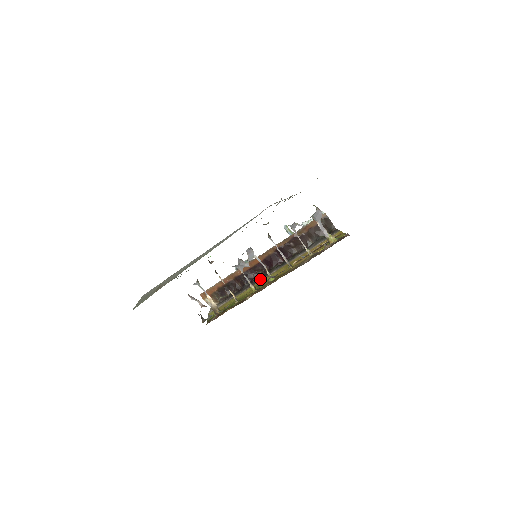
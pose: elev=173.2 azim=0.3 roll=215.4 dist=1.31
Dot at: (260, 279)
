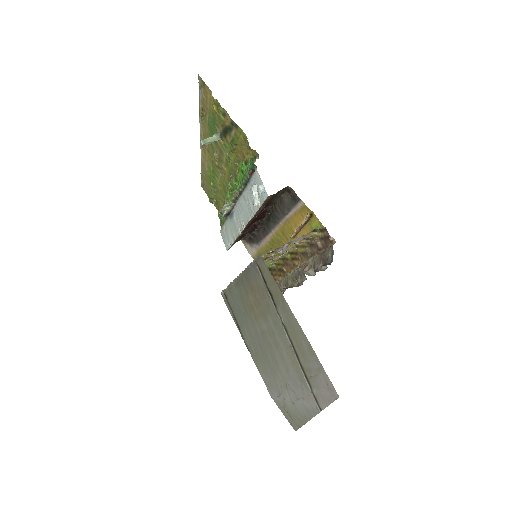
Dot at: (264, 233)
